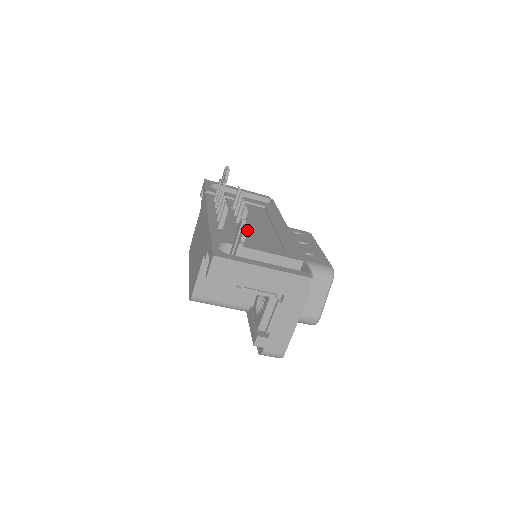
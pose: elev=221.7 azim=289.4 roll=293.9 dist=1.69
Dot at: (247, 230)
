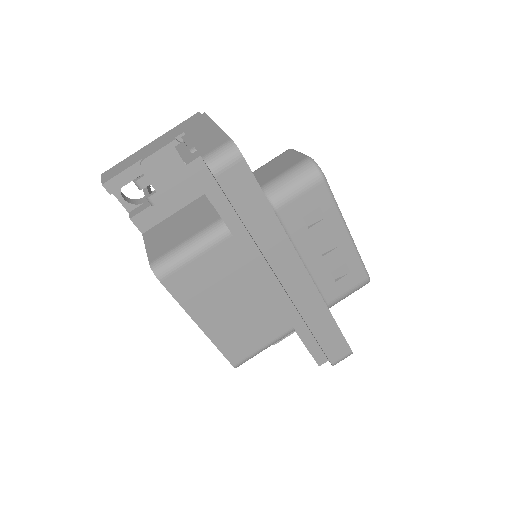
Dot at: occluded
